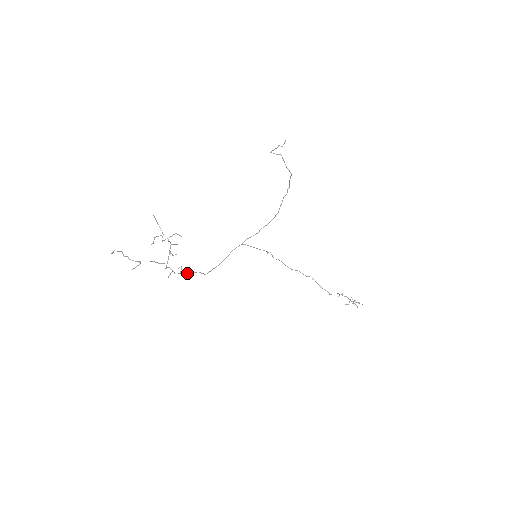
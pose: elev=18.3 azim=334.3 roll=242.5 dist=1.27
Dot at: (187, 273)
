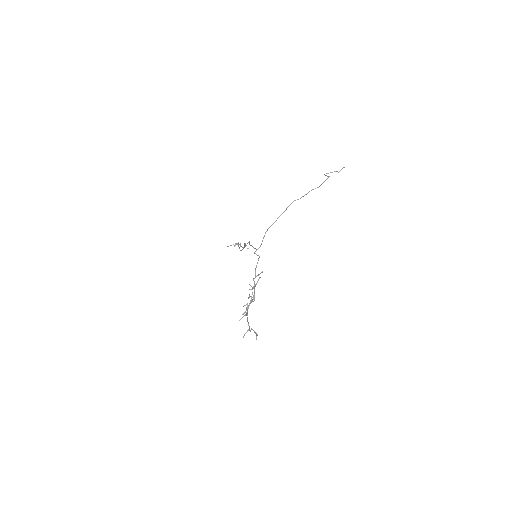
Dot at: (247, 307)
